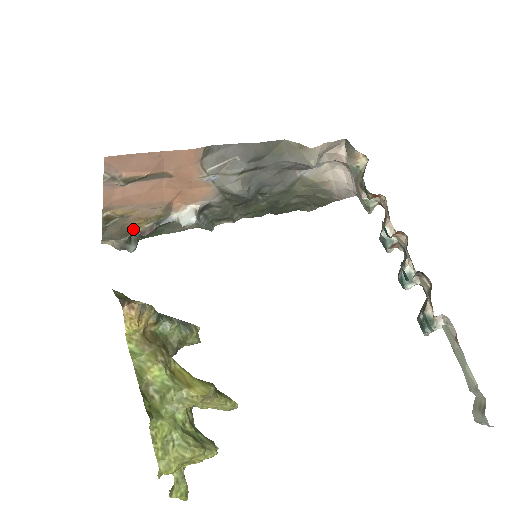
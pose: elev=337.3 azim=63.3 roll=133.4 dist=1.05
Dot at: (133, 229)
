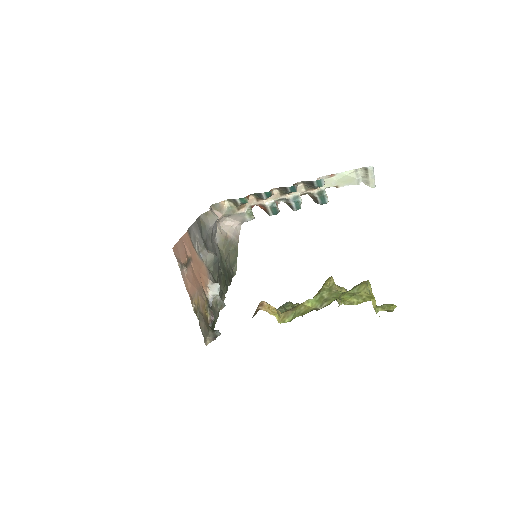
Dot at: (206, 320)
